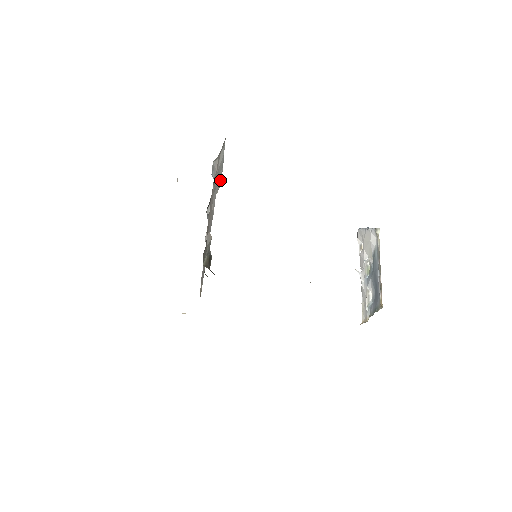
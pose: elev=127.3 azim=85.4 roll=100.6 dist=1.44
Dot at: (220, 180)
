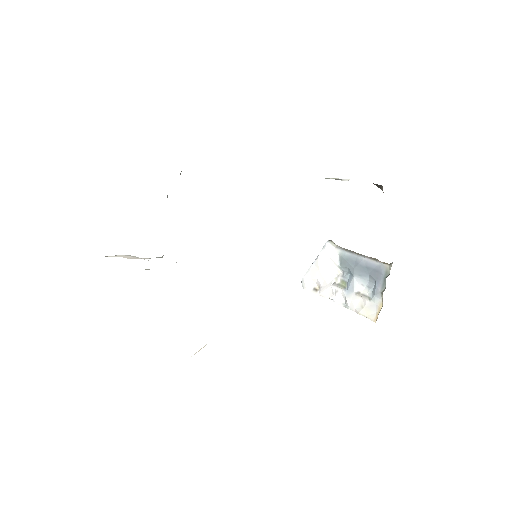
Dot at: occluded
